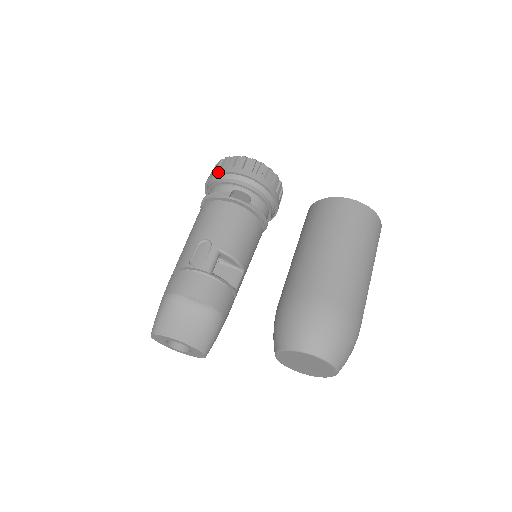
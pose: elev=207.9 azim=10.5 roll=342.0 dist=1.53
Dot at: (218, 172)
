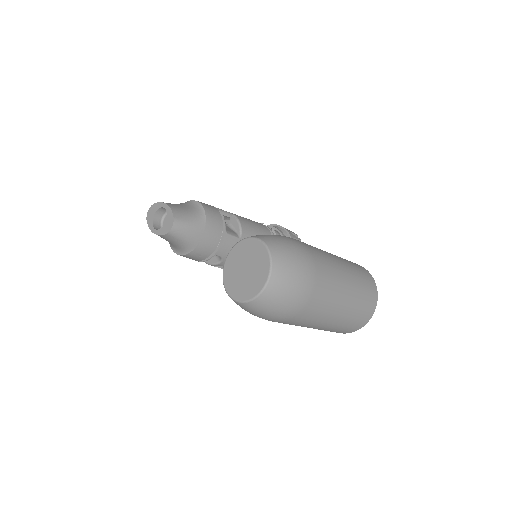
Dot at: occluded
